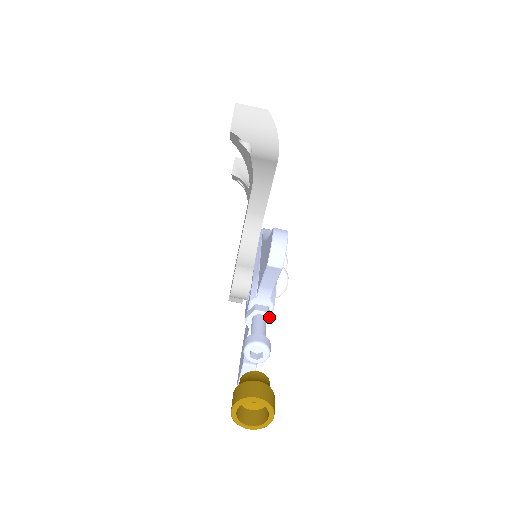
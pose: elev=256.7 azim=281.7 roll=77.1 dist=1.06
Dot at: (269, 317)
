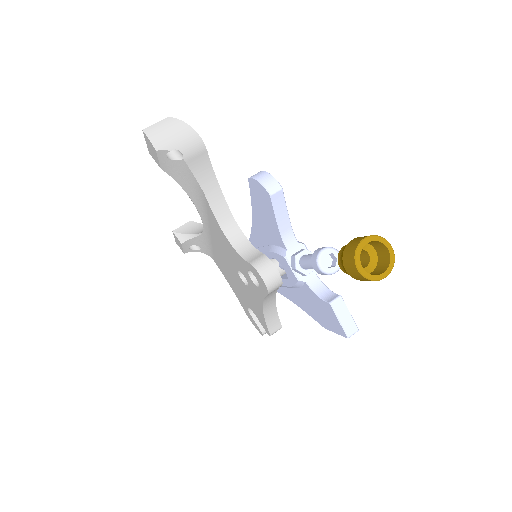
Dot at: (310, 252)
